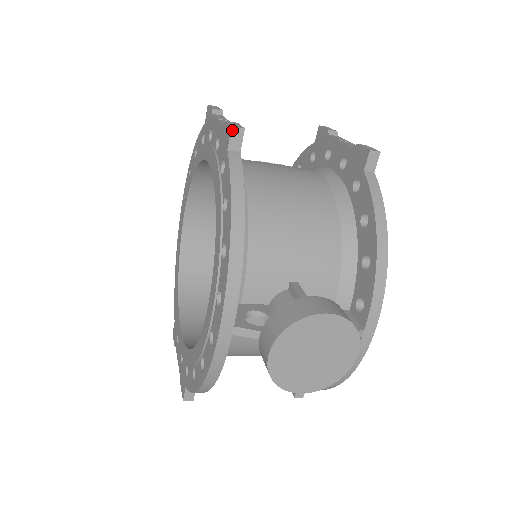
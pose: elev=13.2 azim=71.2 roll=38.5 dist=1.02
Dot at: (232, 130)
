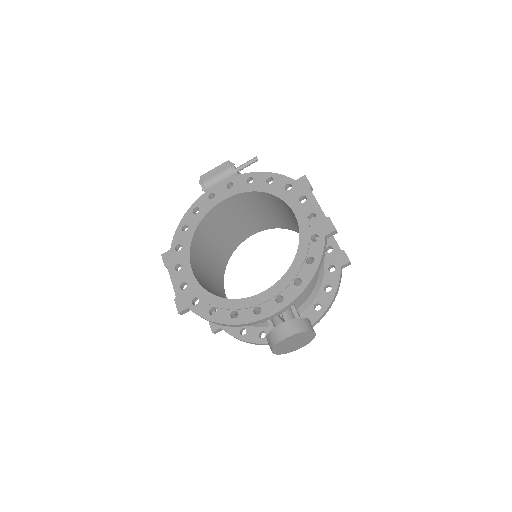
Dot at: (335, 231)
